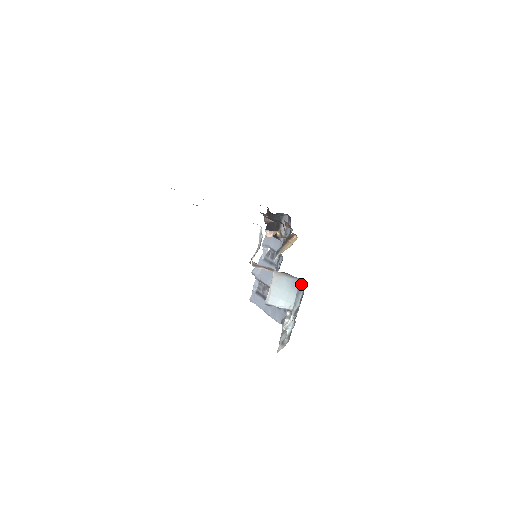
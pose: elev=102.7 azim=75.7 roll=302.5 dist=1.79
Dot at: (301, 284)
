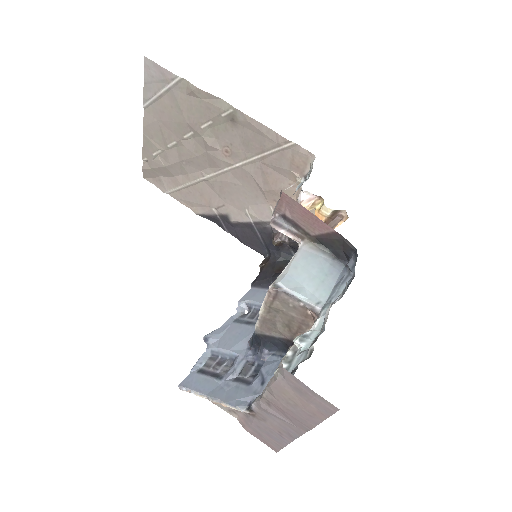
Dot at: (348, 269)
